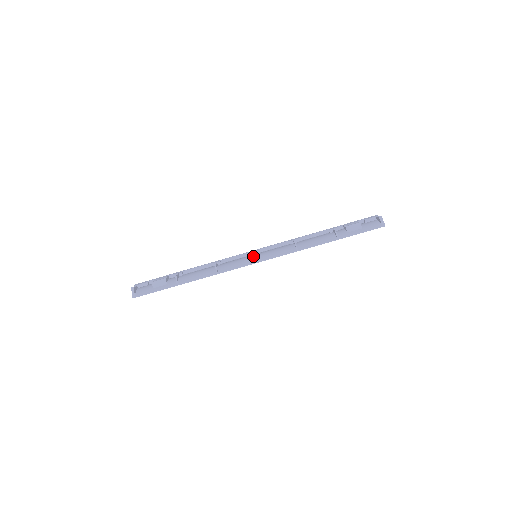
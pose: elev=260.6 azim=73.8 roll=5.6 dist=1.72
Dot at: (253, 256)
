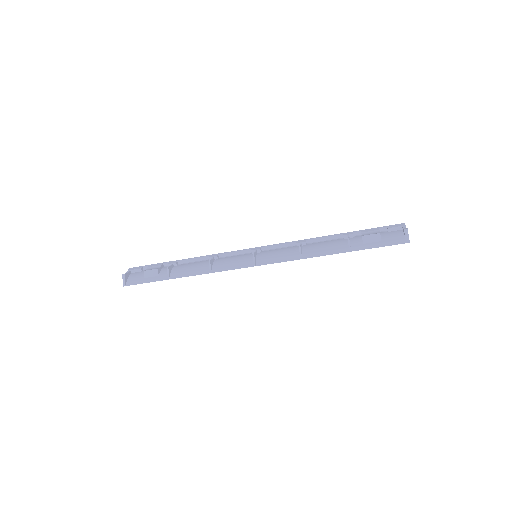
Dot at: (252, 256)
